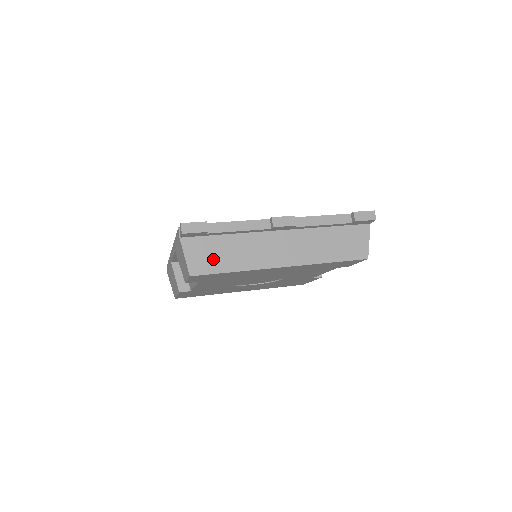
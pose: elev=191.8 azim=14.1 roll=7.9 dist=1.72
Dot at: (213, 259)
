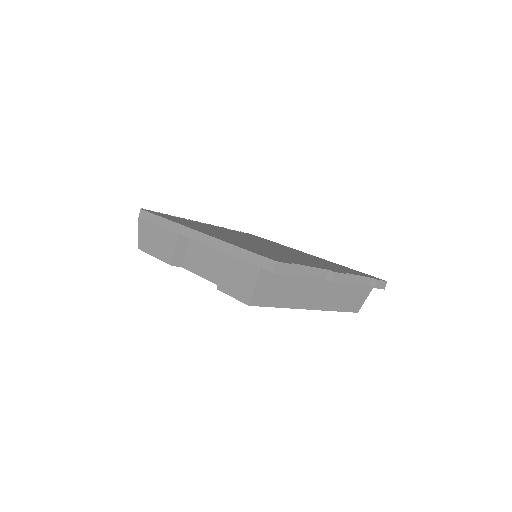
Dot at: (272, 293)
